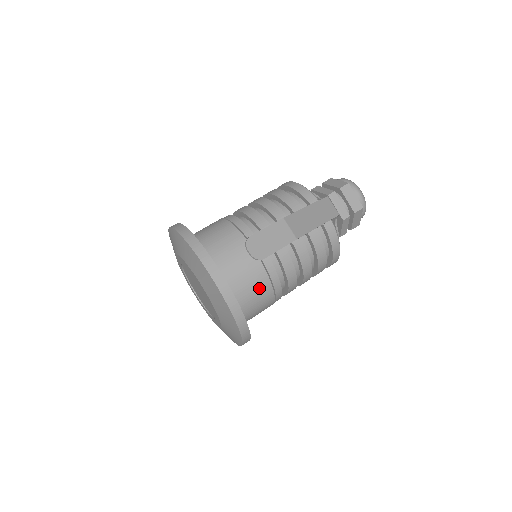
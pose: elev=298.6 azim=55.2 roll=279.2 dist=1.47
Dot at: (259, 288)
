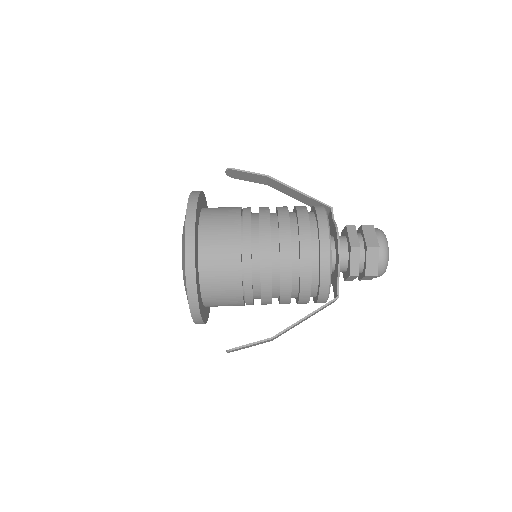
Dot at: occluded
